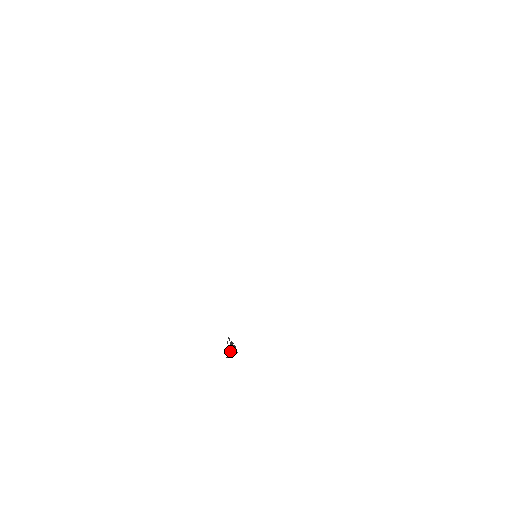
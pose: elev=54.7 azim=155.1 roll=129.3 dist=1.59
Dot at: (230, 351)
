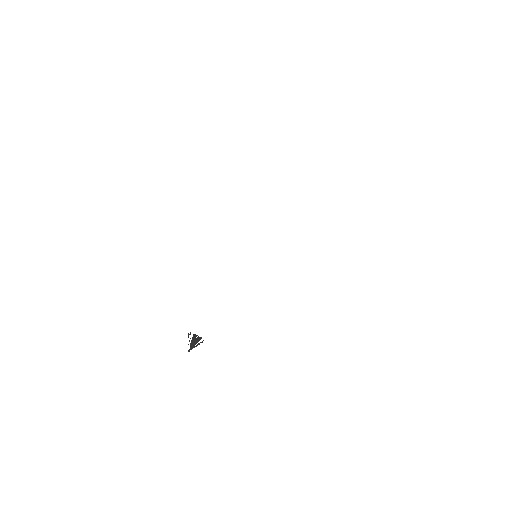
Dot at: (194, 343)
